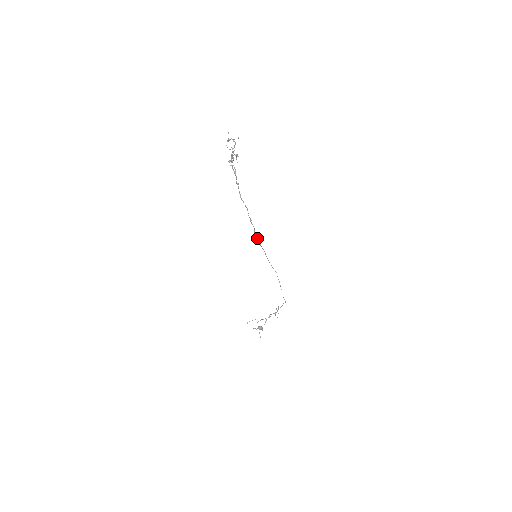
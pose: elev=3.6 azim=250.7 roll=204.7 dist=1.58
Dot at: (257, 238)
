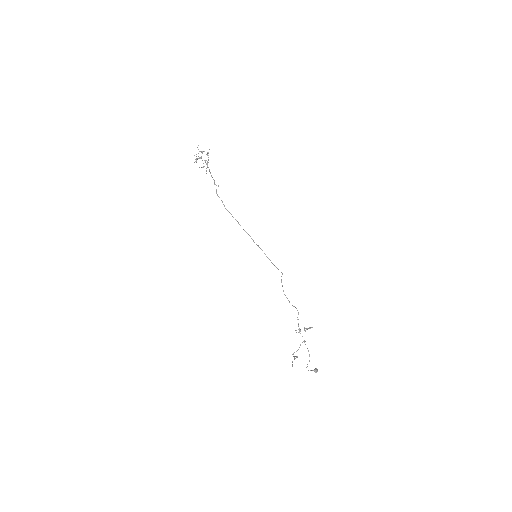
Dot at: occluded
